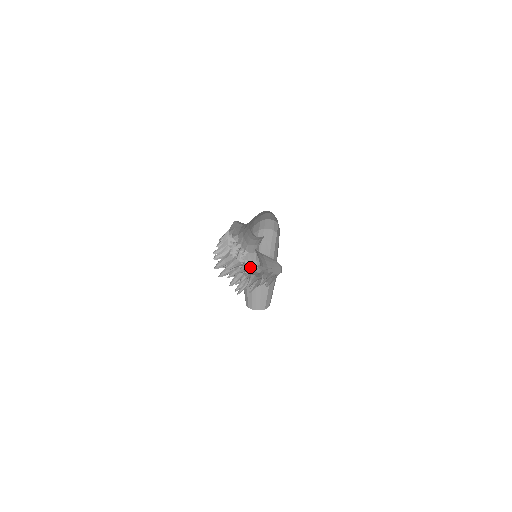
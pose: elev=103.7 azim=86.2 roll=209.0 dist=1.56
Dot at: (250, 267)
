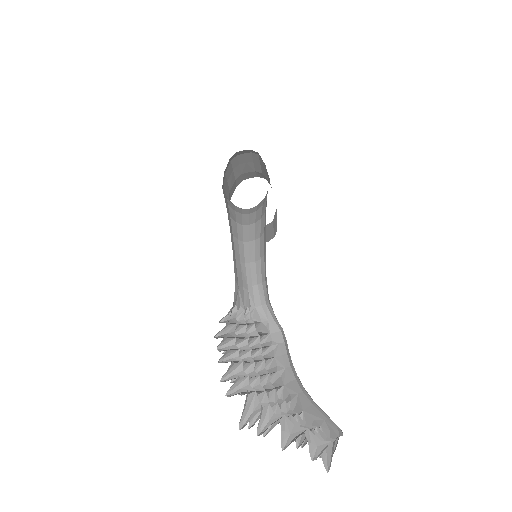
Dot at: (292, 430)
